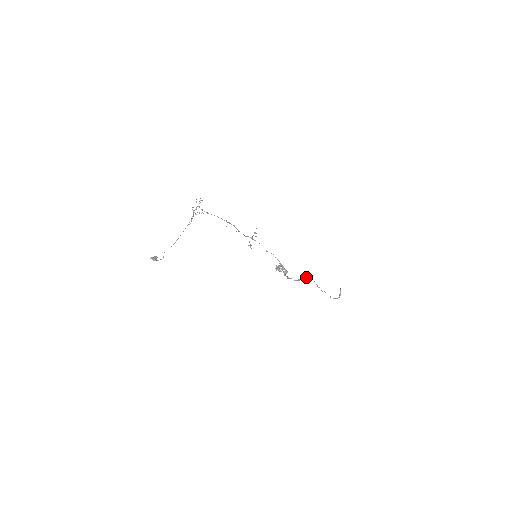
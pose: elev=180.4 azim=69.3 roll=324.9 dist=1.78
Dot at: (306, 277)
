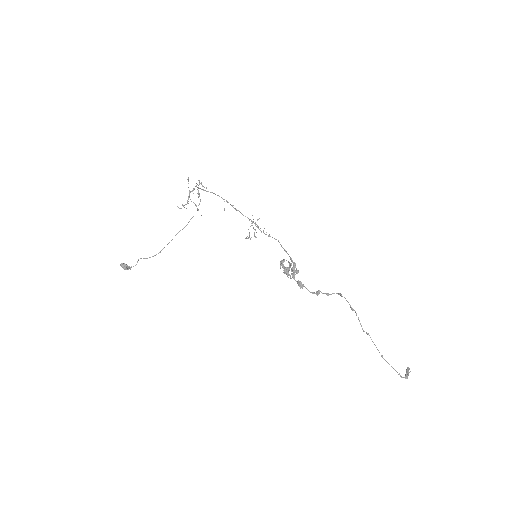
Dot at: occluded
